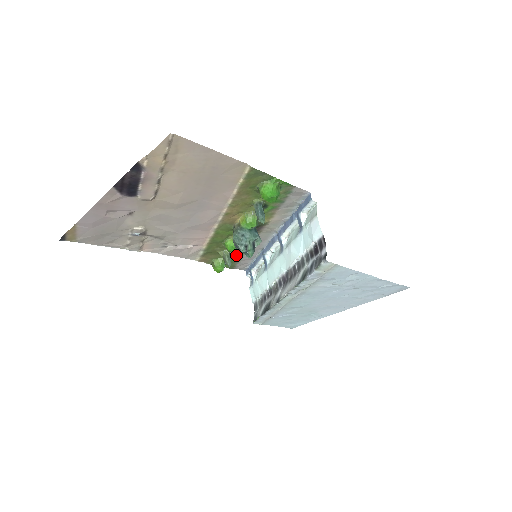
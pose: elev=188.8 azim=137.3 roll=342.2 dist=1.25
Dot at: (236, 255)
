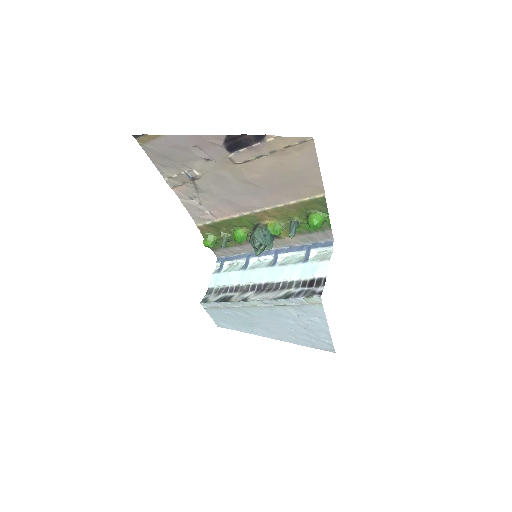
Dot at: (228, 243)
